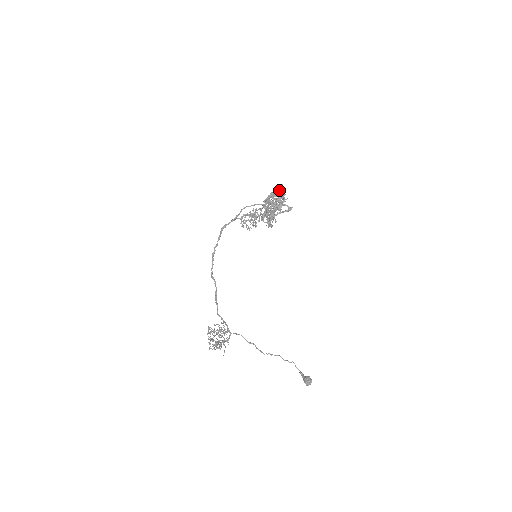
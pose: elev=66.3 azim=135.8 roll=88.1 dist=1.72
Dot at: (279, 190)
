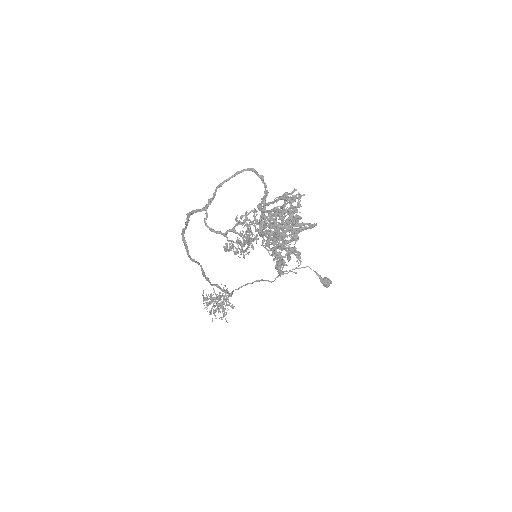
Dot at: occluded
